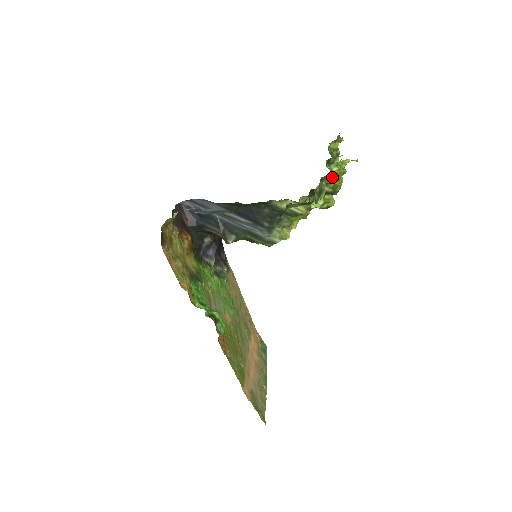
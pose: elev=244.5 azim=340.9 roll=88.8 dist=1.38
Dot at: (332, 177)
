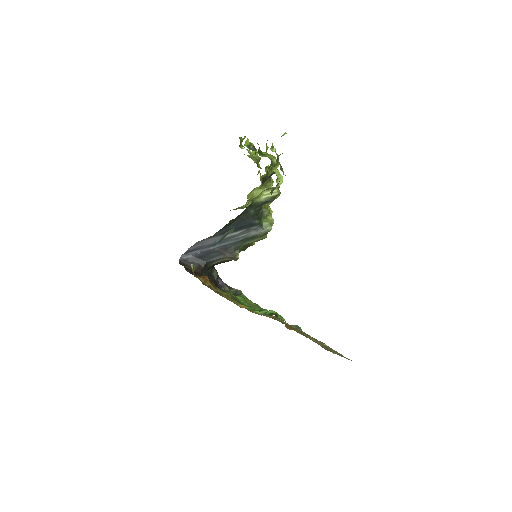
Dot at: occluded
